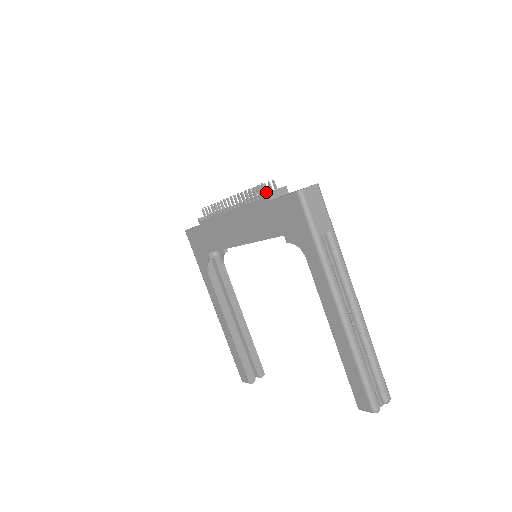
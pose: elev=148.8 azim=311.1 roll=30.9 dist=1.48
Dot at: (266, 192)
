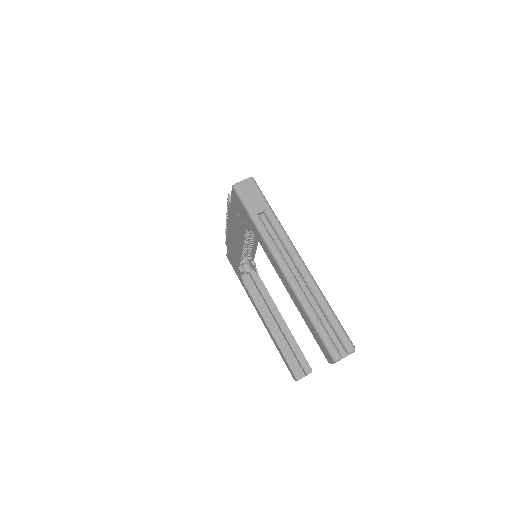
Dot at: occluded
